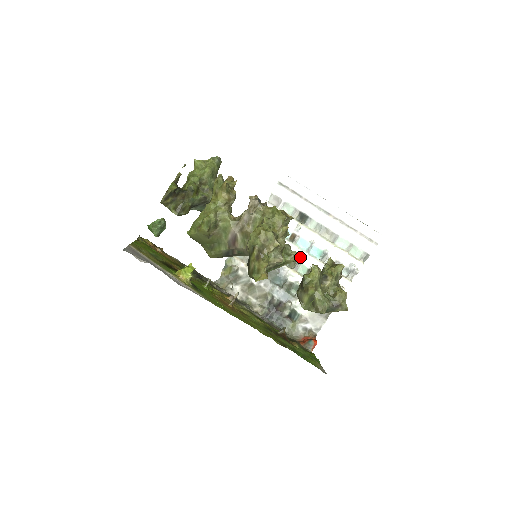
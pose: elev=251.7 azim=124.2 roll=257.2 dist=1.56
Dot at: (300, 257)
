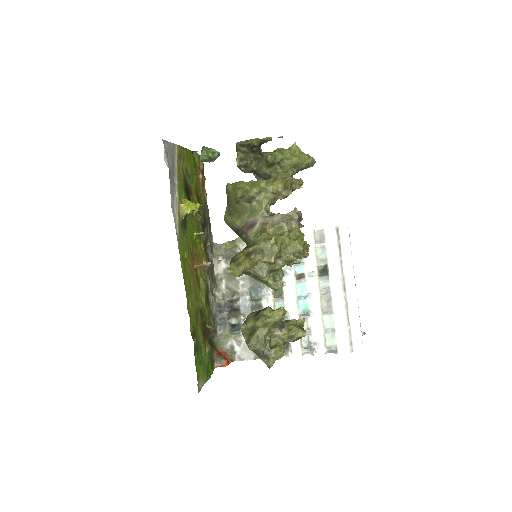
Dot at: (289, 295)
